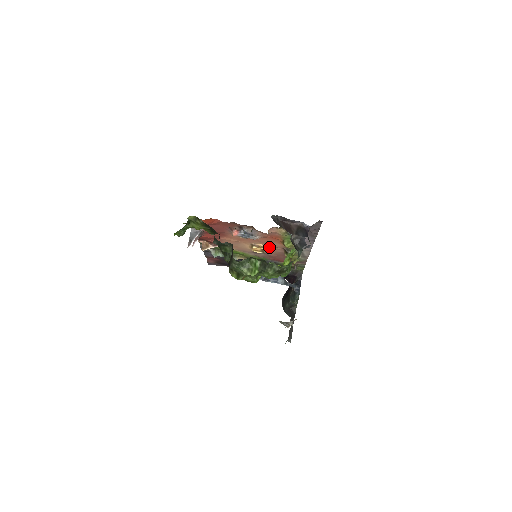
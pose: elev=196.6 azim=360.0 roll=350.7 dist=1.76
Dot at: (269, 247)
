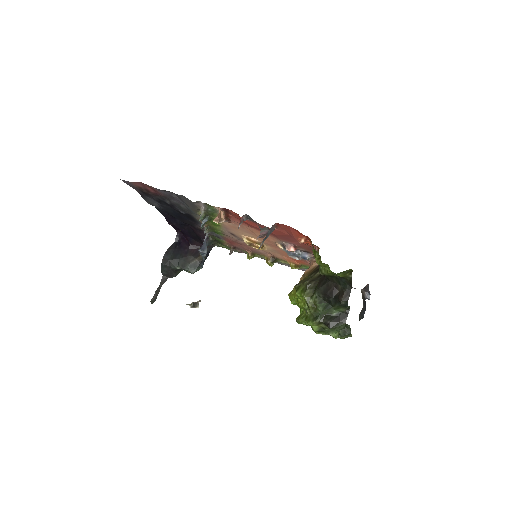
Dot at: (266, 250)
